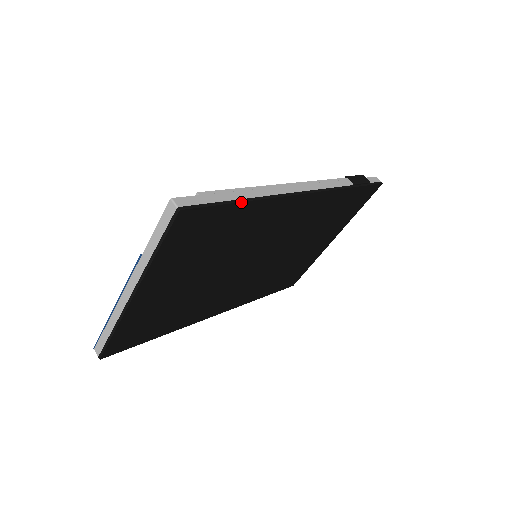
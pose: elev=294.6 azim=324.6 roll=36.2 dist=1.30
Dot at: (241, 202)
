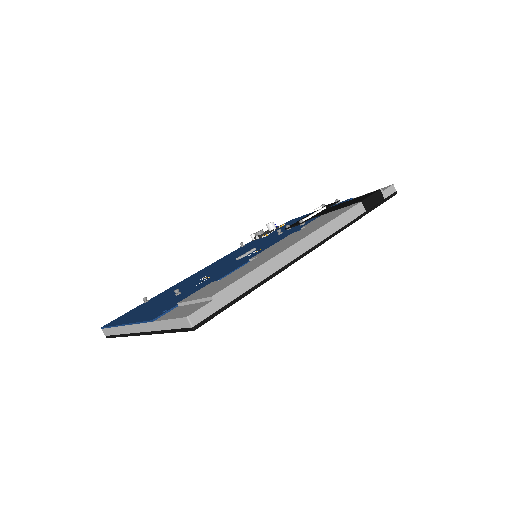
Dot at: occluded
